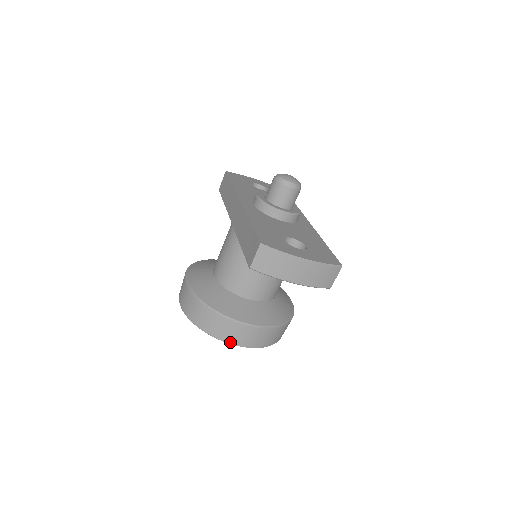
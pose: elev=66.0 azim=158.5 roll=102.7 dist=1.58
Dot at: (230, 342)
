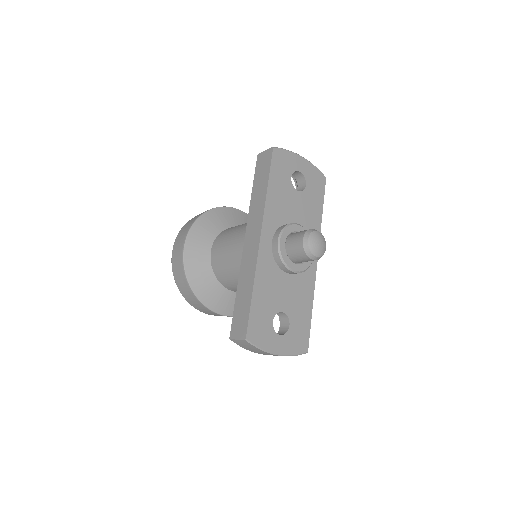
Dot at: (201, 311)
